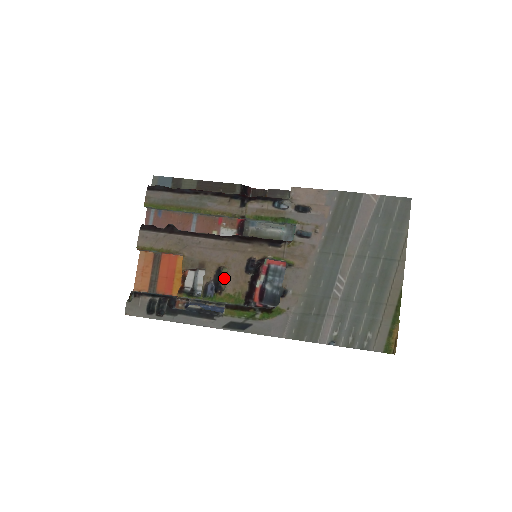
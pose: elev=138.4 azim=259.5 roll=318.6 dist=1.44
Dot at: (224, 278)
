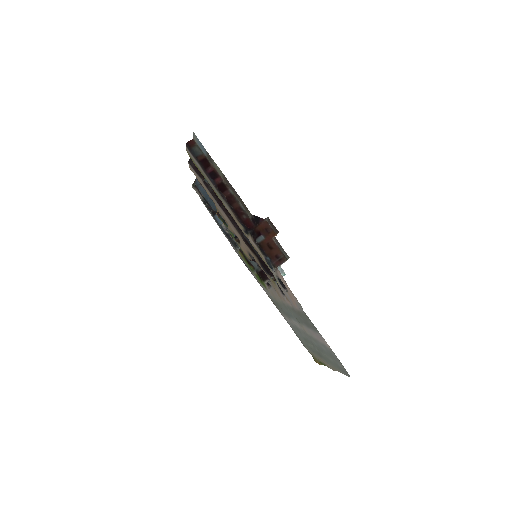
Dot at: occluded
